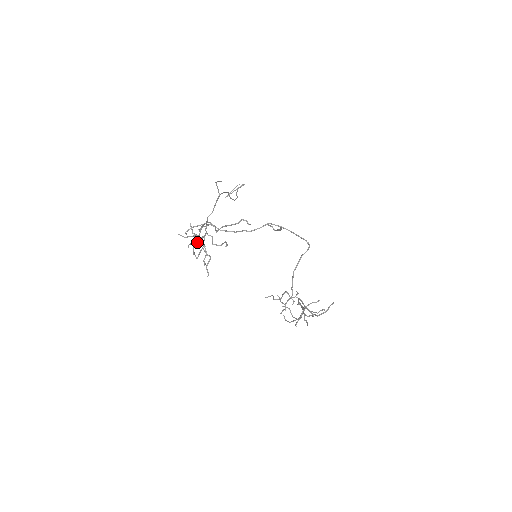
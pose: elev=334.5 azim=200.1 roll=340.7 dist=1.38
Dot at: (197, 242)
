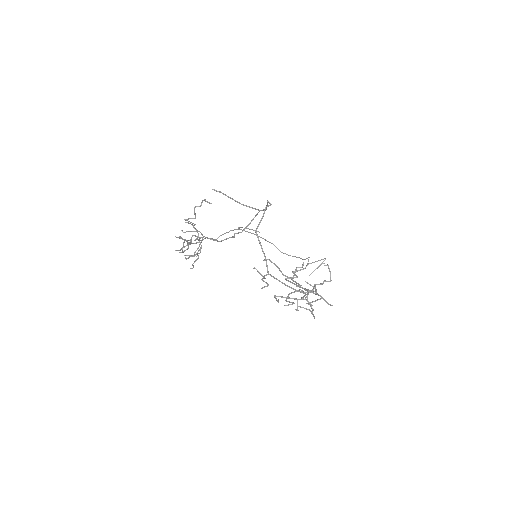
Dot at: (186, 245)
